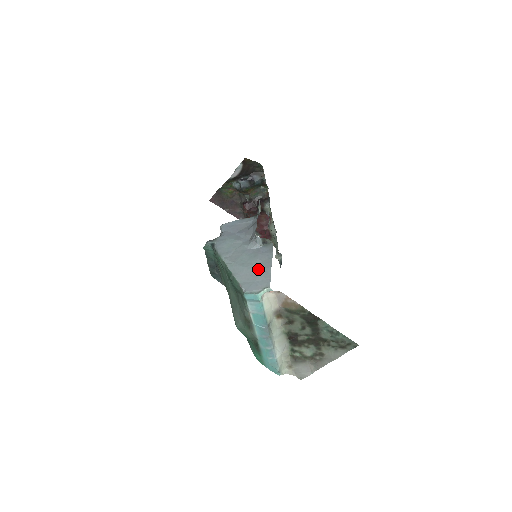
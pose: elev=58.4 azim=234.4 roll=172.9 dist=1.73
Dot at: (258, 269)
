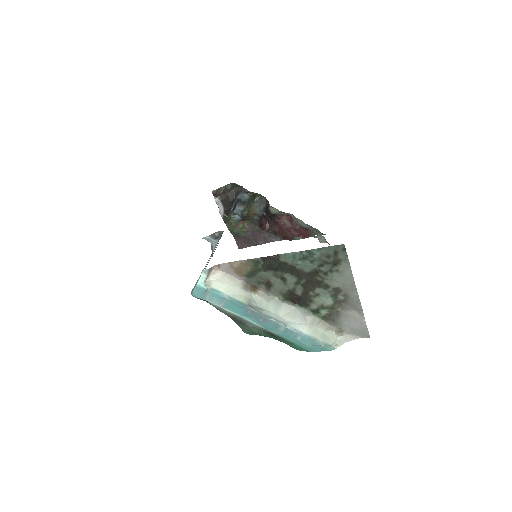
Dot at: occluded
